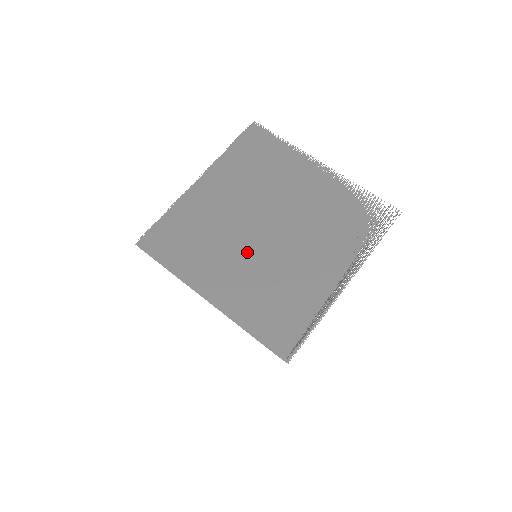
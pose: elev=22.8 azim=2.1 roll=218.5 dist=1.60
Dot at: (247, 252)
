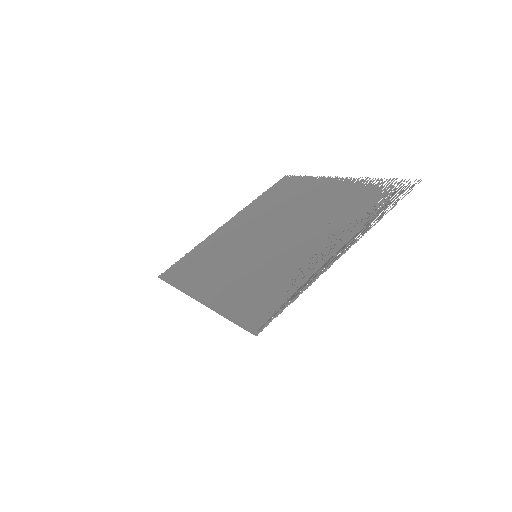
Dot at: (248, 255)
